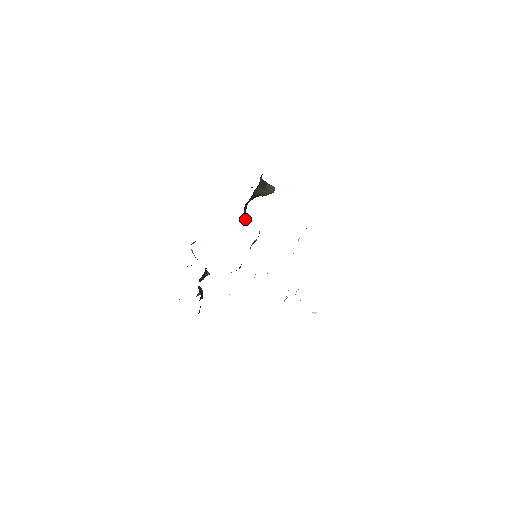
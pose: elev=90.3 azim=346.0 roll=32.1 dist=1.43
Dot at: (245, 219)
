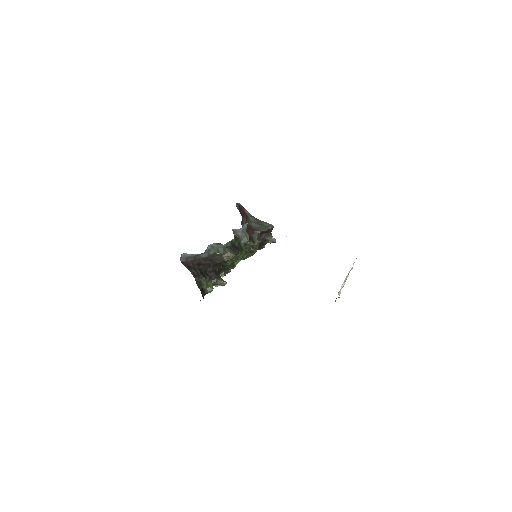
Dot at: (248, 242)
